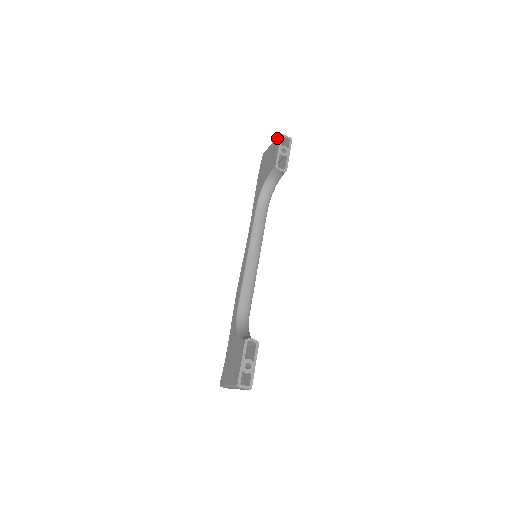
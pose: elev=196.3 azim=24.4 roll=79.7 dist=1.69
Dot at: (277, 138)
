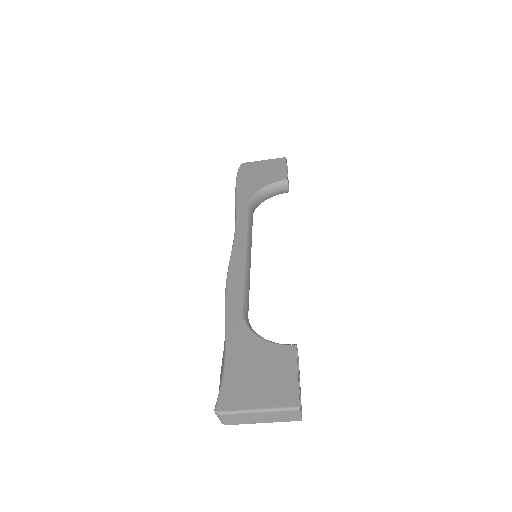
Dot at: (279, 158)
